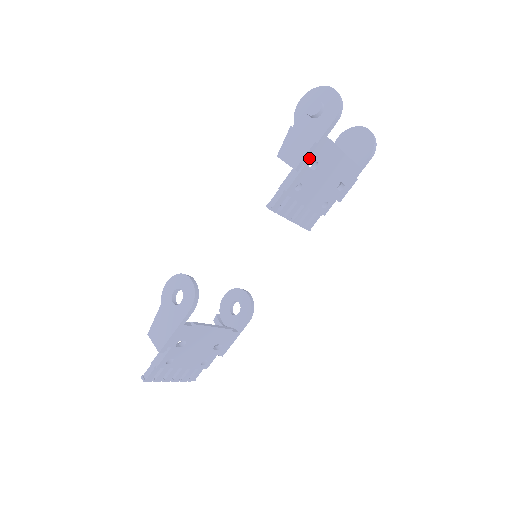
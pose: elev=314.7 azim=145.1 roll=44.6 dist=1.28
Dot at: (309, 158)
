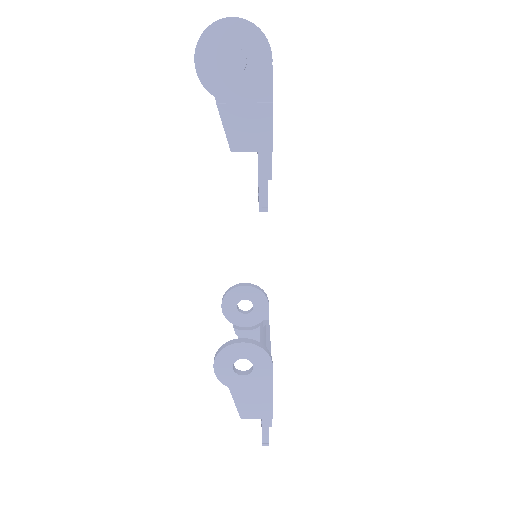
Dot at: (272, 125)
